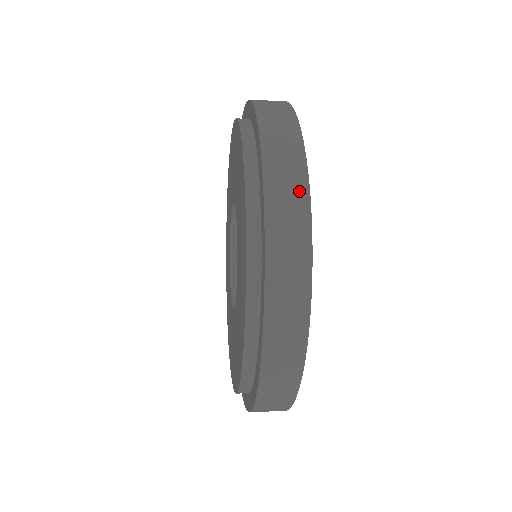
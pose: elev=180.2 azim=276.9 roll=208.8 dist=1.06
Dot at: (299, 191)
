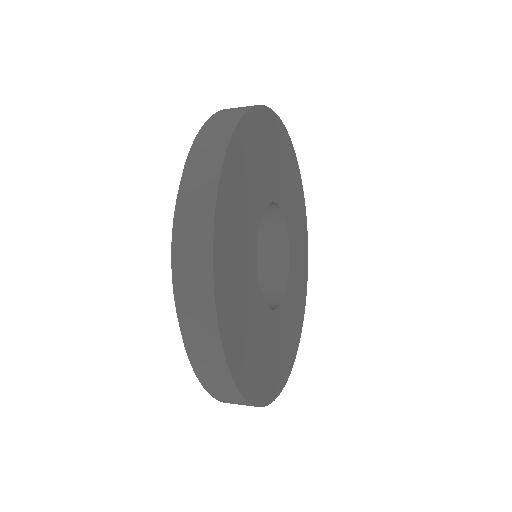
Dot at: (209, 184)
